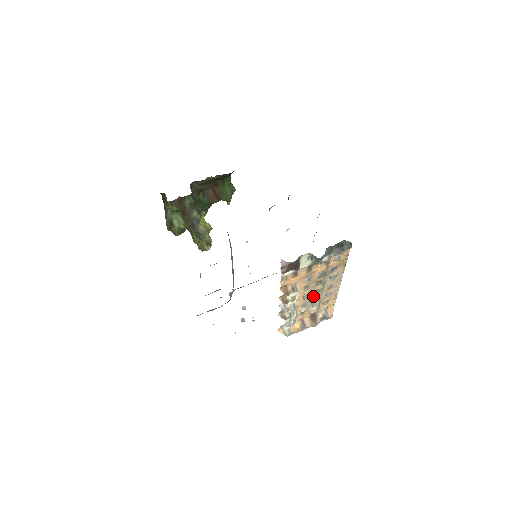
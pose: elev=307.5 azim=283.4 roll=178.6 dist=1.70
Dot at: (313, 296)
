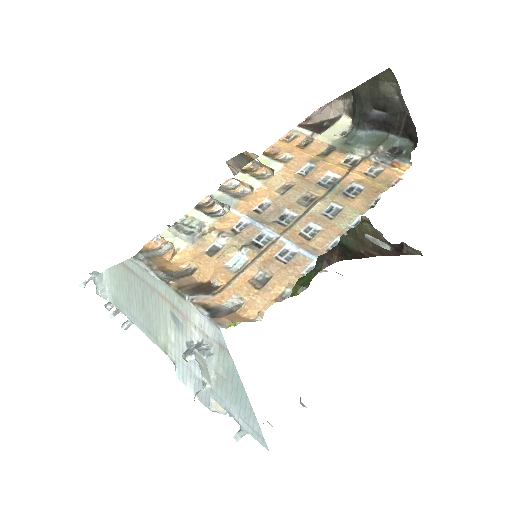
Dot at: (270, 223)
